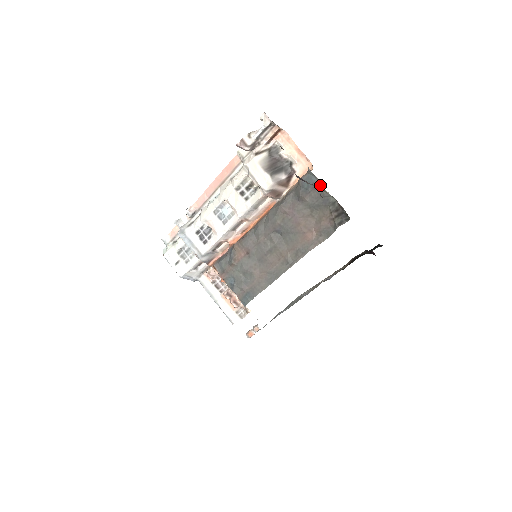
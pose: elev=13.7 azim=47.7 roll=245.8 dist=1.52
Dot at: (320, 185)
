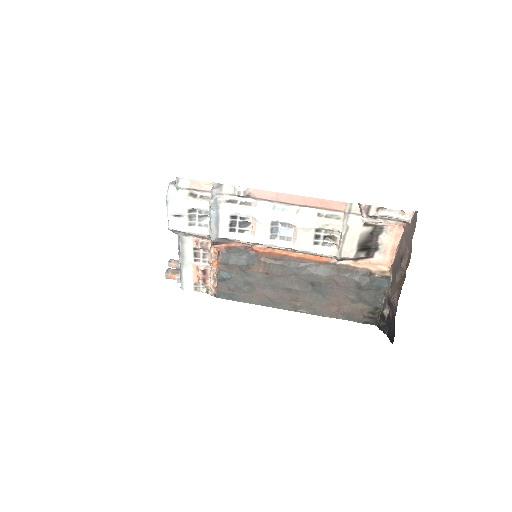
Dot at: (384, 292)
